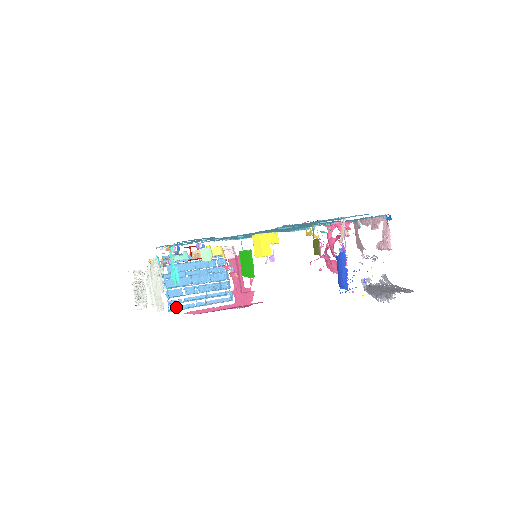
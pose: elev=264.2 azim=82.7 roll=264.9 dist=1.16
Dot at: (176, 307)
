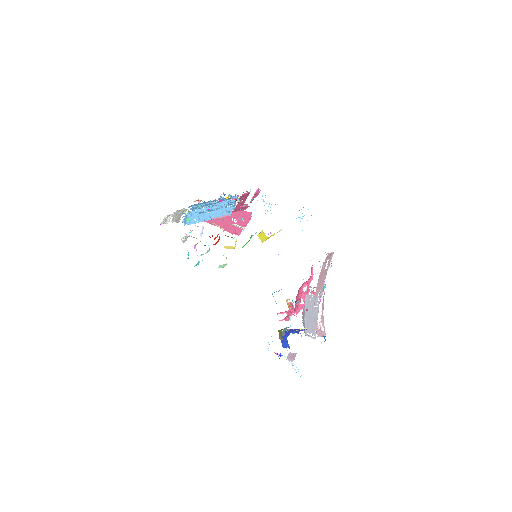
Dot at: occluded
